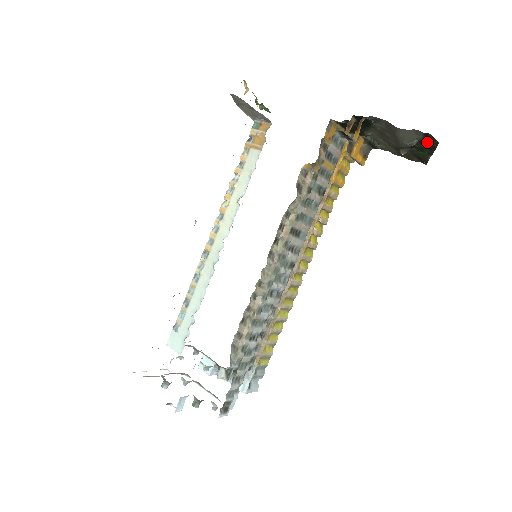
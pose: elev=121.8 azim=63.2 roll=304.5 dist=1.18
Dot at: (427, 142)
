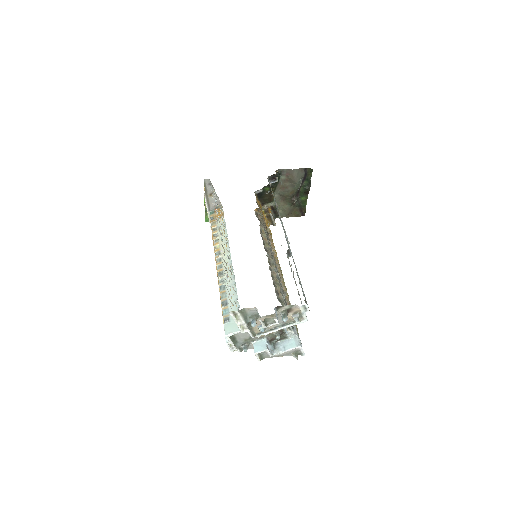
Dot at: (306, 181)
